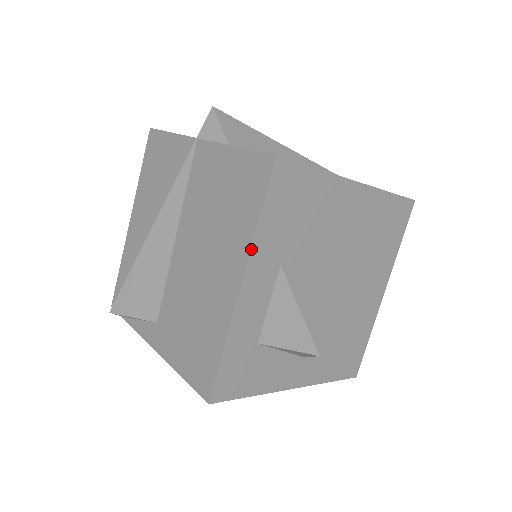
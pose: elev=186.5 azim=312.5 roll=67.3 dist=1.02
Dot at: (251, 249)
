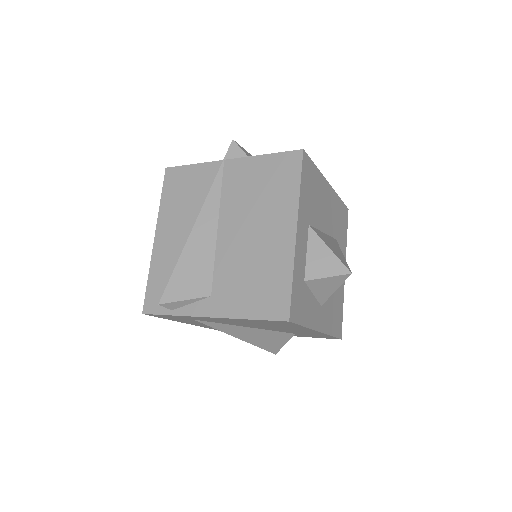
Dot at: (299, 206)
